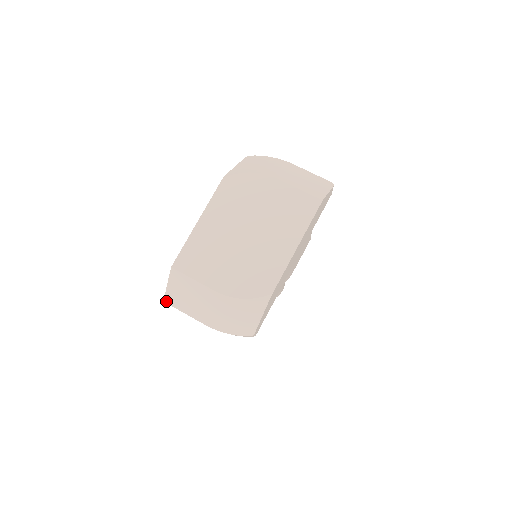
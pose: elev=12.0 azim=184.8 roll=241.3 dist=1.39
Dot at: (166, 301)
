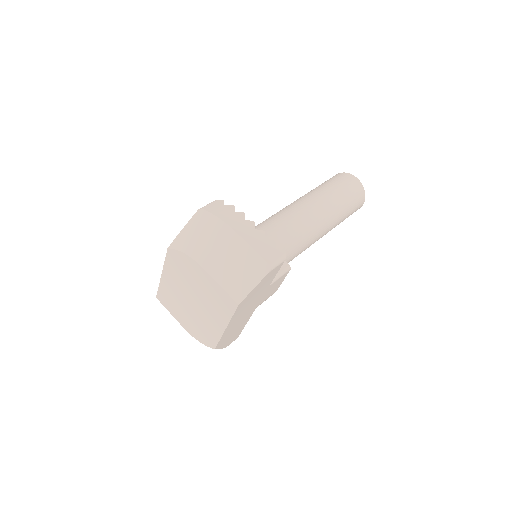
Dot at: occluded
